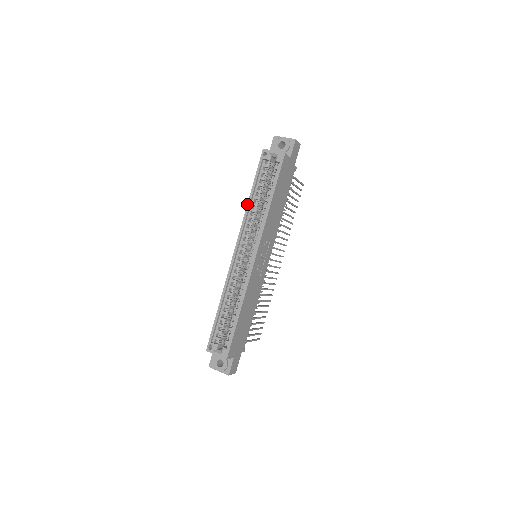
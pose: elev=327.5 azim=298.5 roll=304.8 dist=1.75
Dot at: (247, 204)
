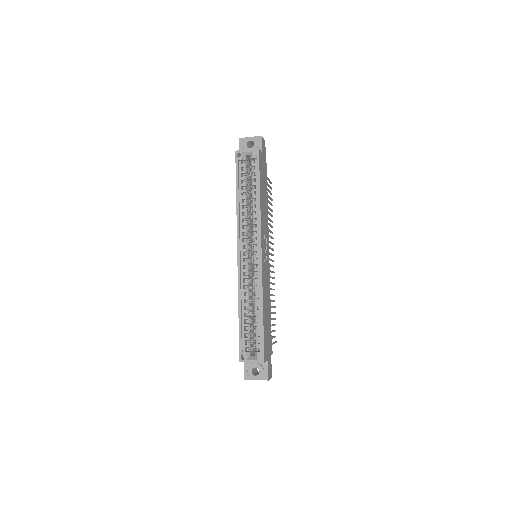
Dot at: (236, 206)
